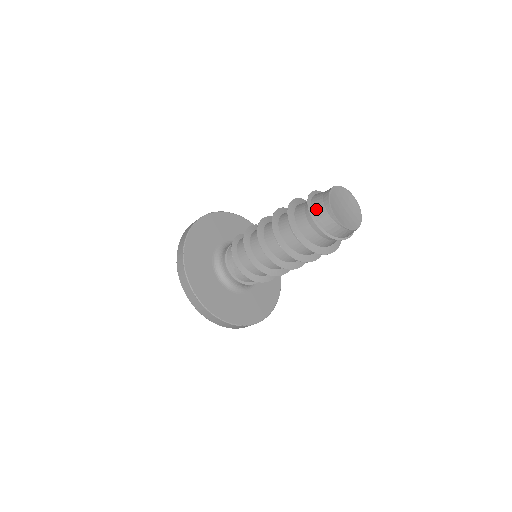
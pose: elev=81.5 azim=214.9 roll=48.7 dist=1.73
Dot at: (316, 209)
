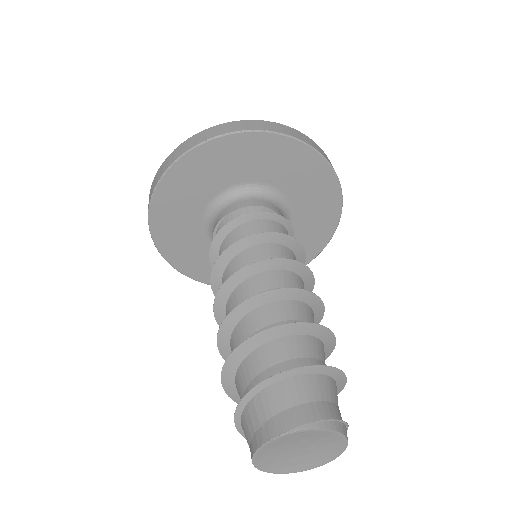
Dot at: (243, 427)
